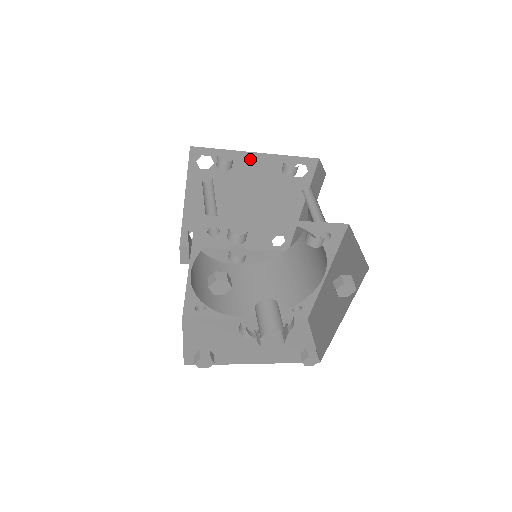
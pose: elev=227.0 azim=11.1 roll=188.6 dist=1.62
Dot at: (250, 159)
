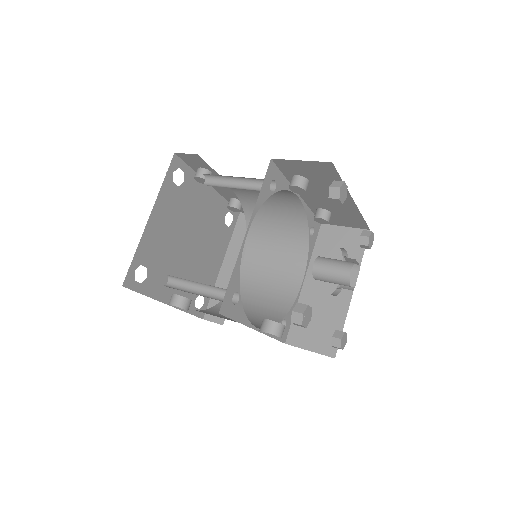
Dot at: (205, 191)
